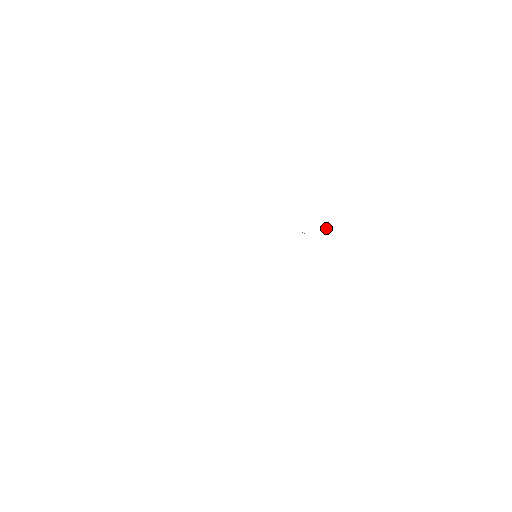
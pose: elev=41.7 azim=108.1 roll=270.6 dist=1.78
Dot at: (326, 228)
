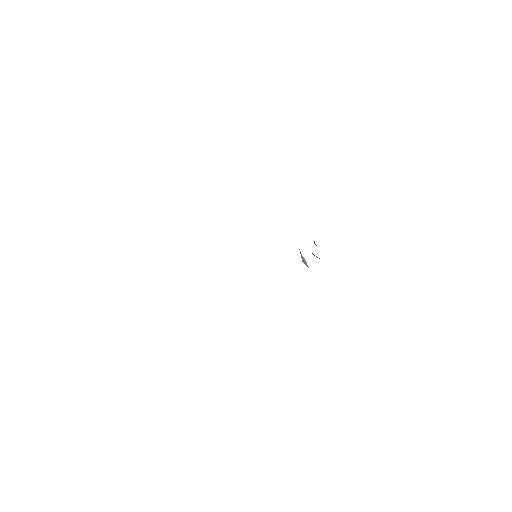
Dot at: occluded
